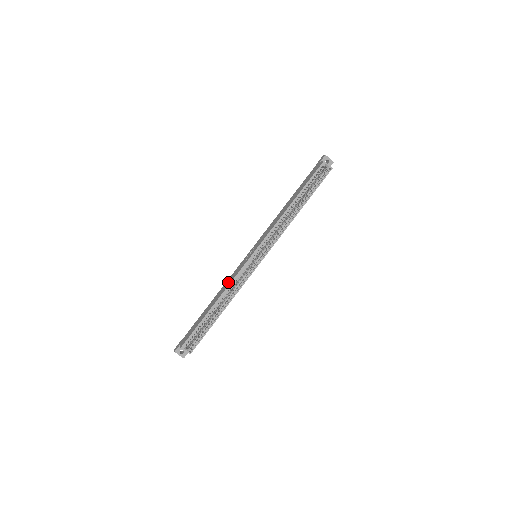
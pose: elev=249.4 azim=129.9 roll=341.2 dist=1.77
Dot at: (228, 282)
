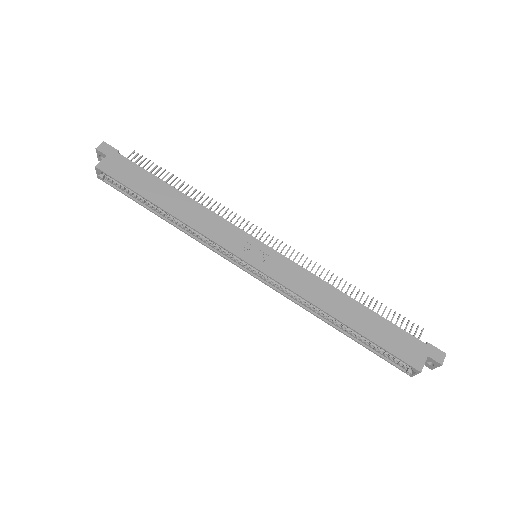
Dot at: (204, 221)
